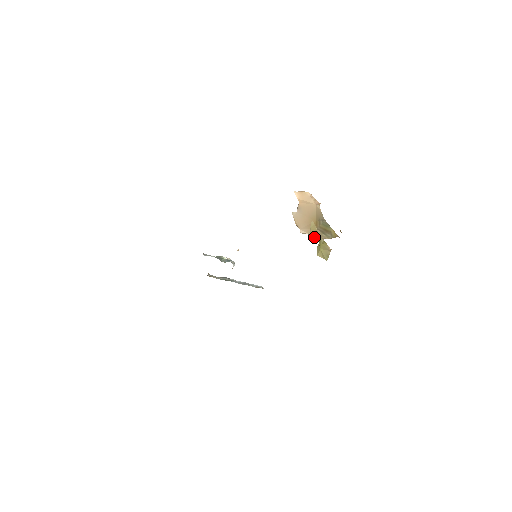
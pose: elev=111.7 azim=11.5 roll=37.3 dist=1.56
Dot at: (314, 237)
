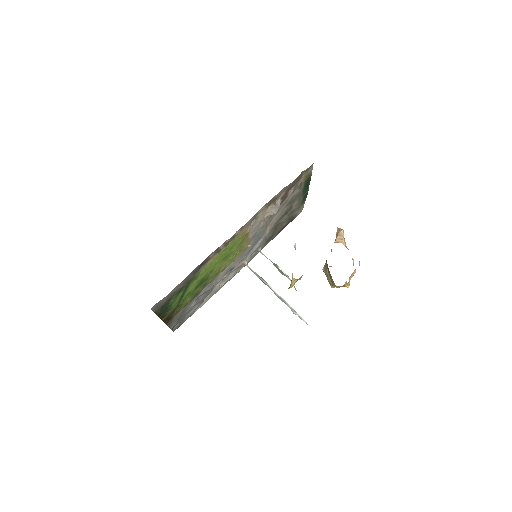
Dot at: occluded
